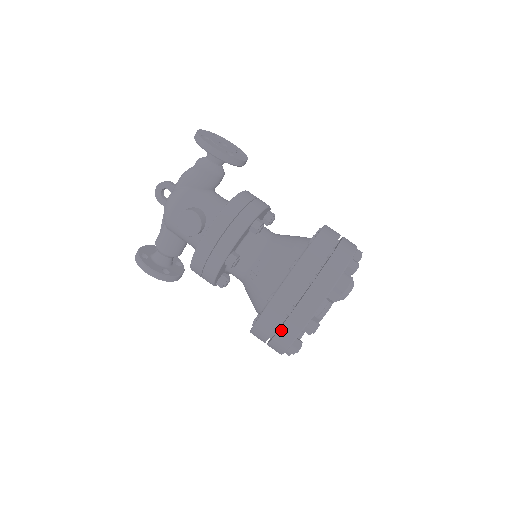
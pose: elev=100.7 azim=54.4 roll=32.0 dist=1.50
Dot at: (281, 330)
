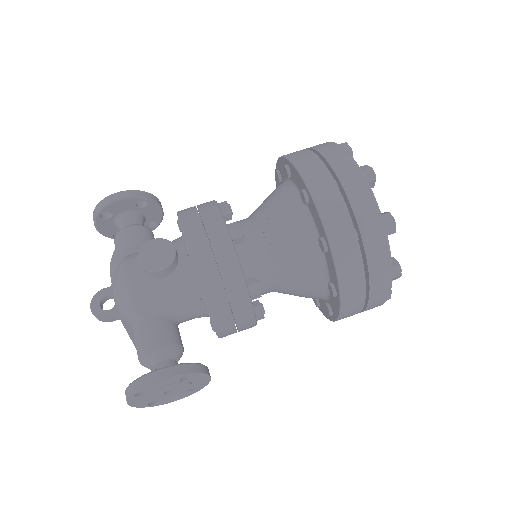
Dot at: (350, 199)
